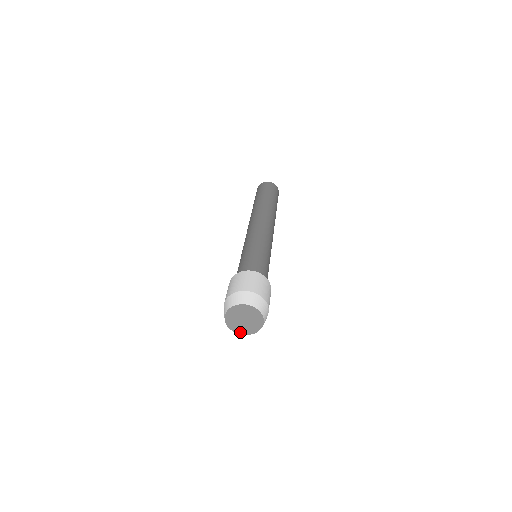
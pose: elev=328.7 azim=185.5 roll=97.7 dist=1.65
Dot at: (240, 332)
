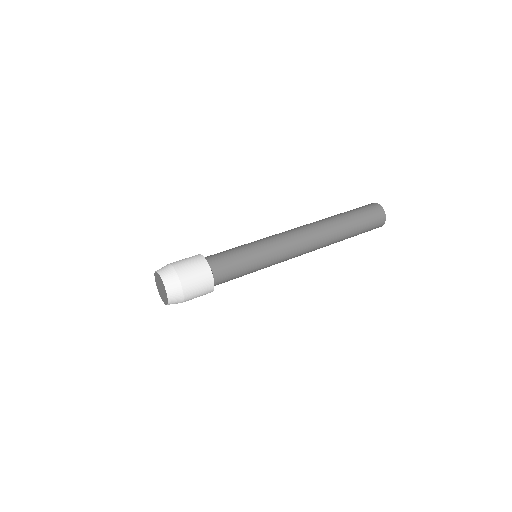
Dot at: (166, 302)
